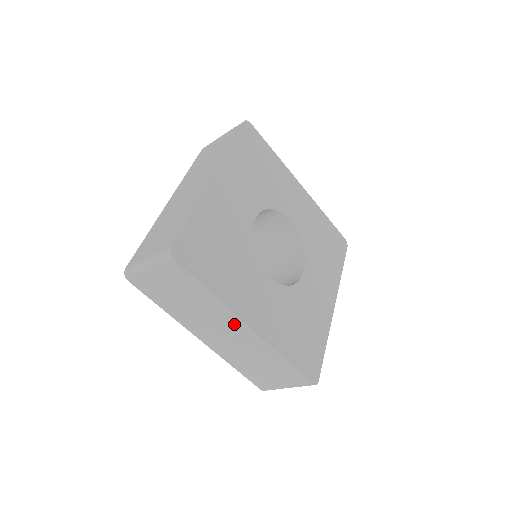
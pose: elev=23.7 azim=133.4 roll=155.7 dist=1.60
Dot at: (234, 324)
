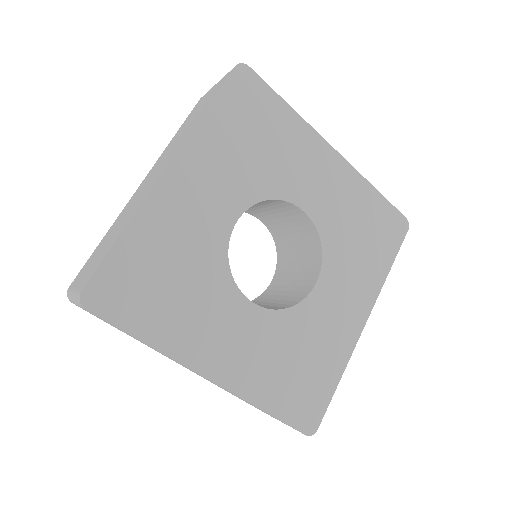
Dot at: occluded
